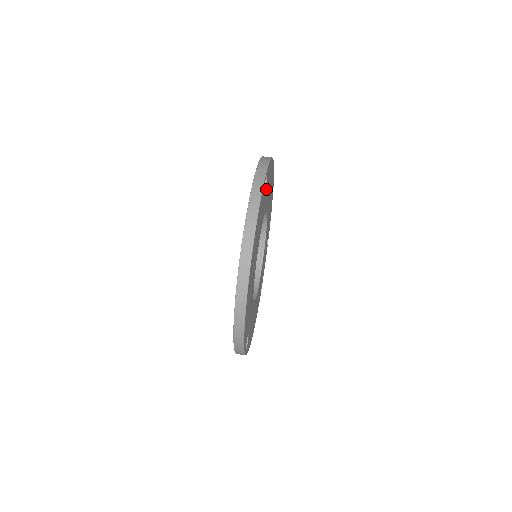
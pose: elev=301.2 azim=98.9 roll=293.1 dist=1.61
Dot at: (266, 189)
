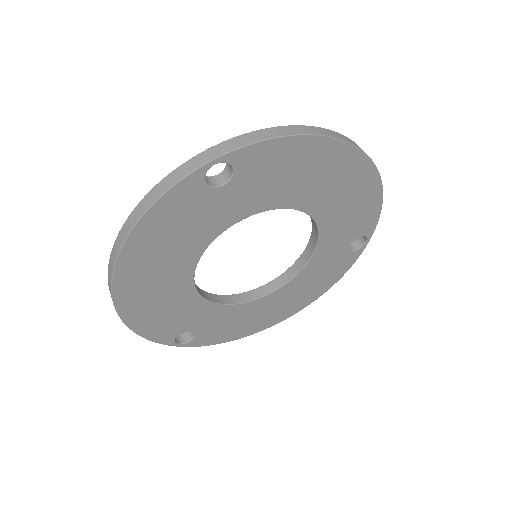
Dot at: (243, 182)
